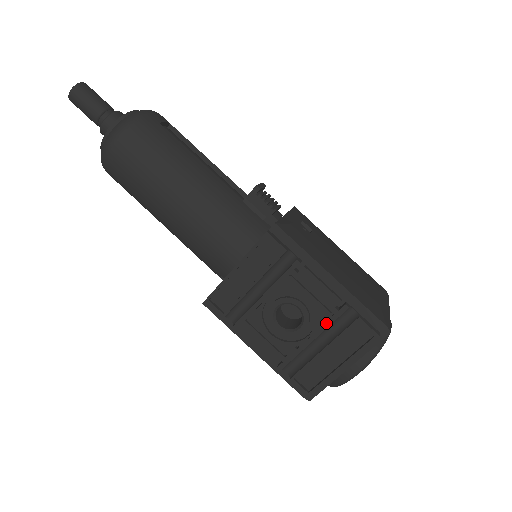
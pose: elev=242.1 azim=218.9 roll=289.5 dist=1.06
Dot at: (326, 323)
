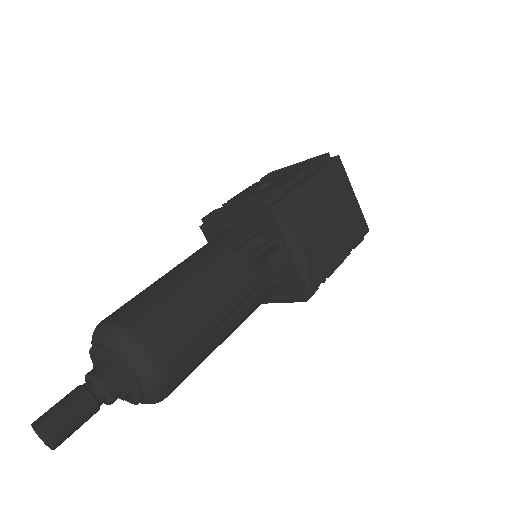
Dot at: occluded
